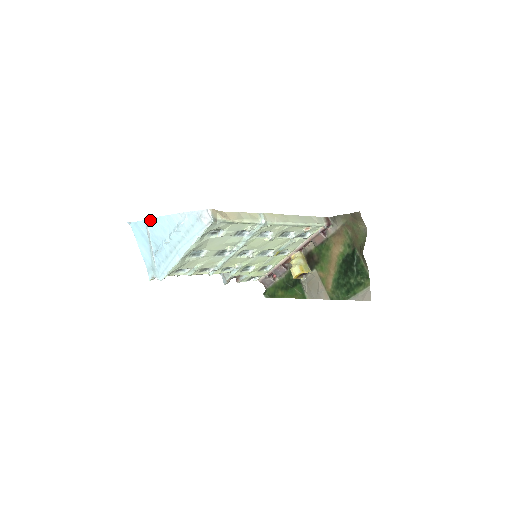
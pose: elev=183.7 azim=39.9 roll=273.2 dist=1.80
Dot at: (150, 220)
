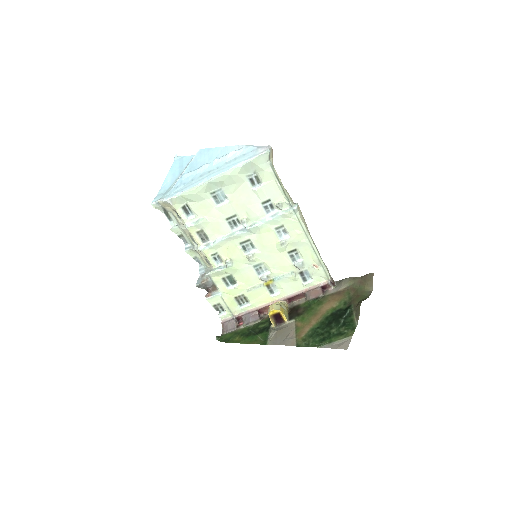
Dot at: (203, 150)
